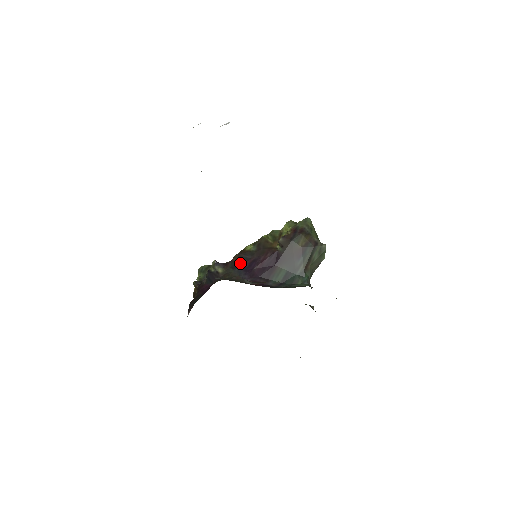
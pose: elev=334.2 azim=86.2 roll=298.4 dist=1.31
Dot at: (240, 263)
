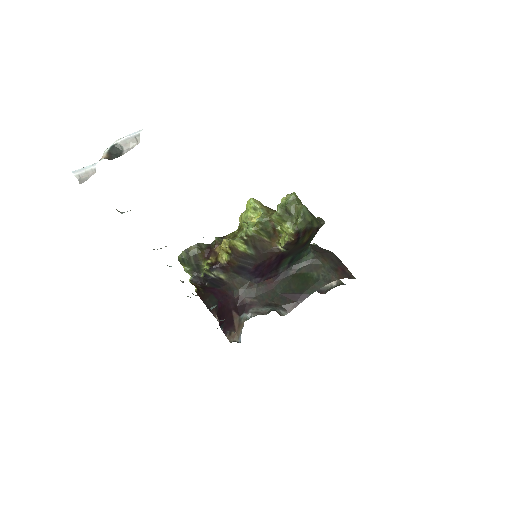
Dot at: (243, 269)
